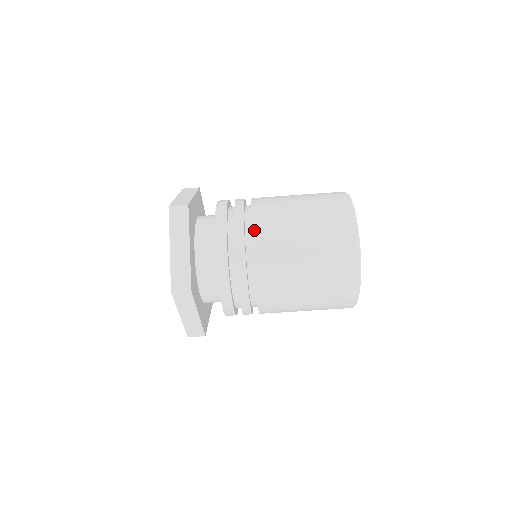
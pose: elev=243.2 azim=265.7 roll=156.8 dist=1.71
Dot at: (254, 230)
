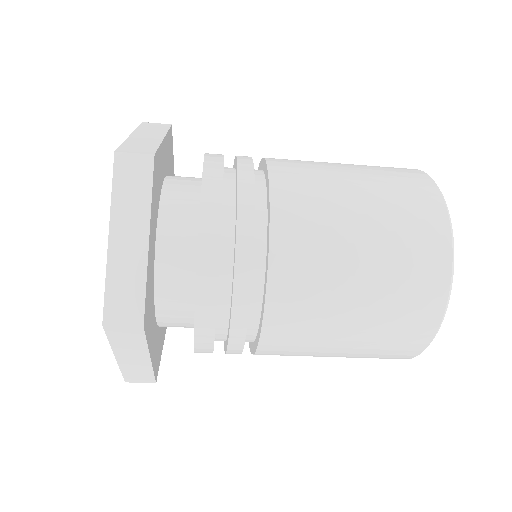
Dot at: (264, 334)
